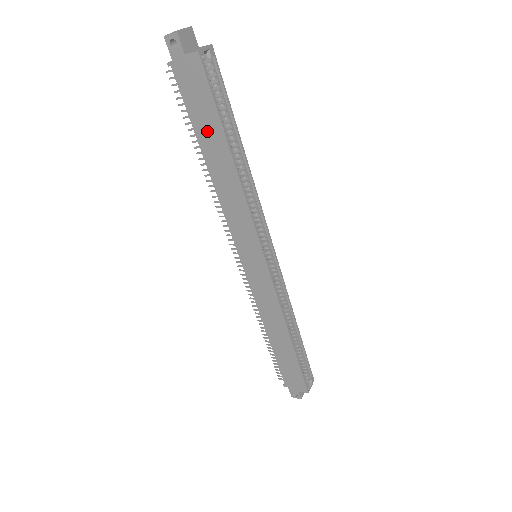
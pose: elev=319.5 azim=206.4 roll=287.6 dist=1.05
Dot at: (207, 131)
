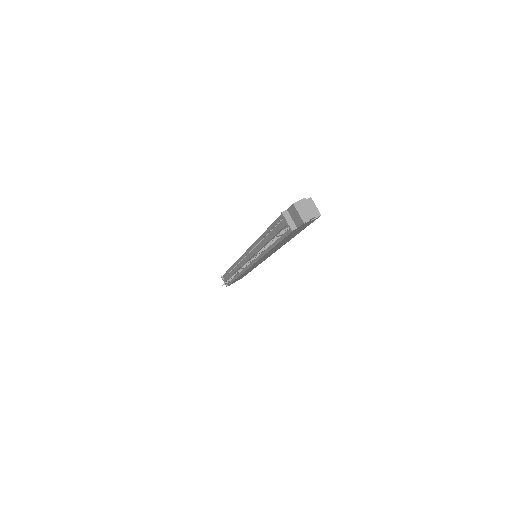
Dot at: (288, 238)
